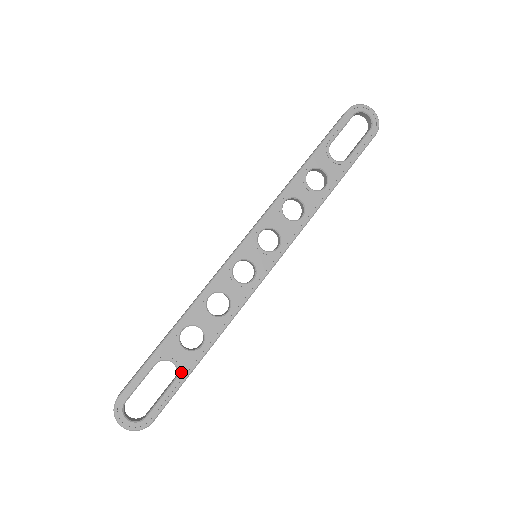
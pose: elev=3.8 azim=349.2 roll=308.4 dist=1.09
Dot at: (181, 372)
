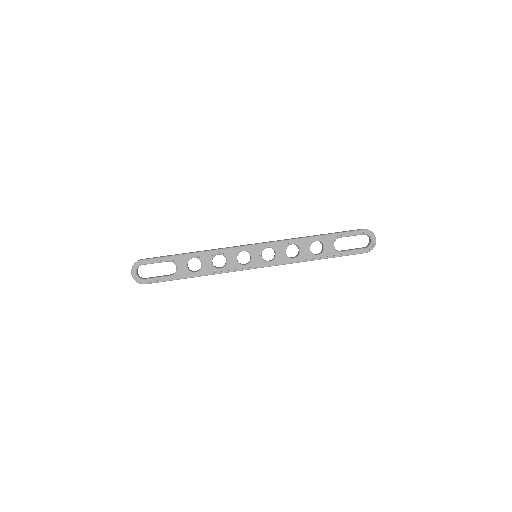
Dot at: (176, 275)
